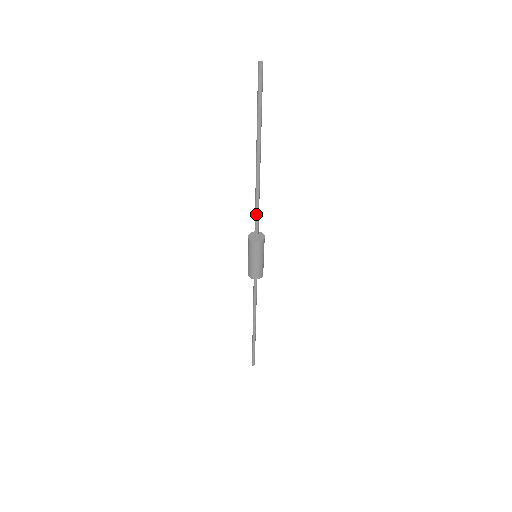
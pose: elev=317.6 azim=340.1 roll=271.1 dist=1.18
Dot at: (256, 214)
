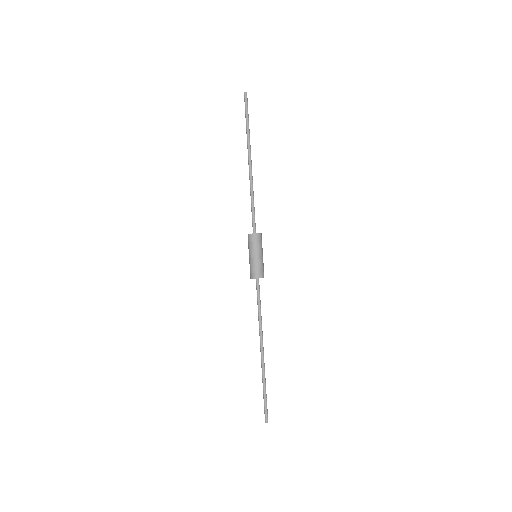
Dot at: (253, 209)
